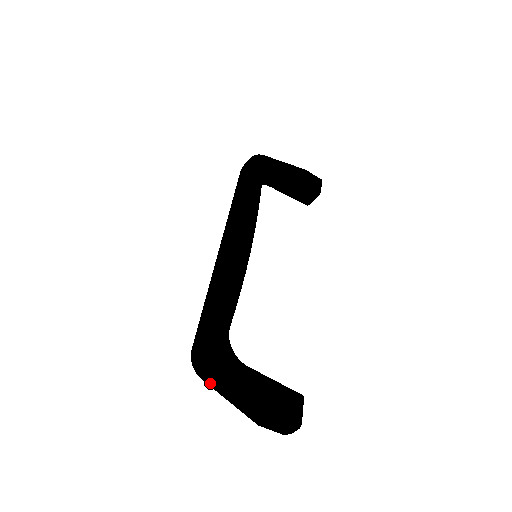
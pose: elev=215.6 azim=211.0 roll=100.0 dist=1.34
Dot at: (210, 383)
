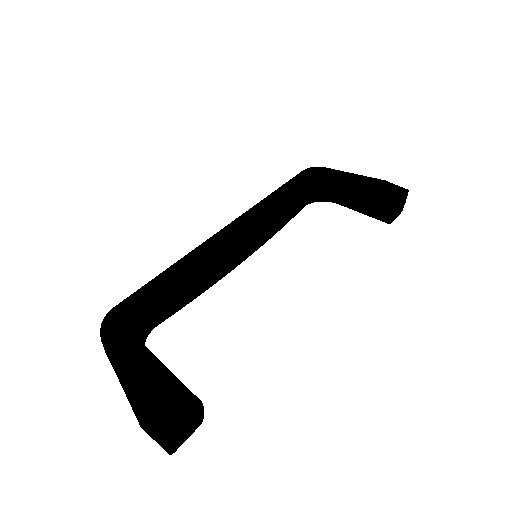
Dot at: (111, 361)
